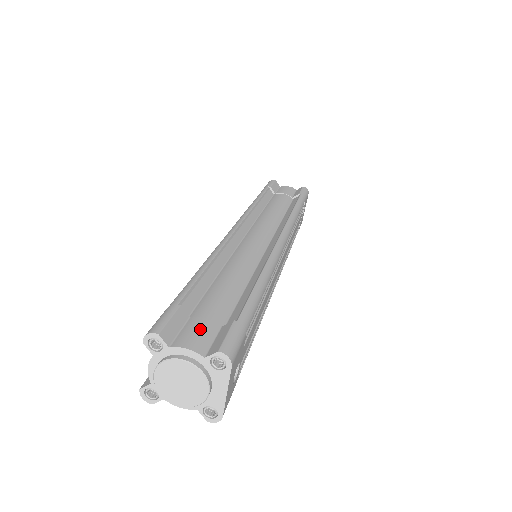
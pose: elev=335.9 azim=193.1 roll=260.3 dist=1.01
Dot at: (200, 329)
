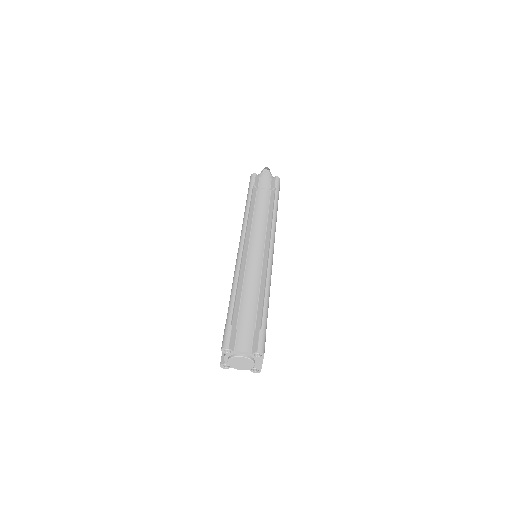
Dot at: (245, 337)
